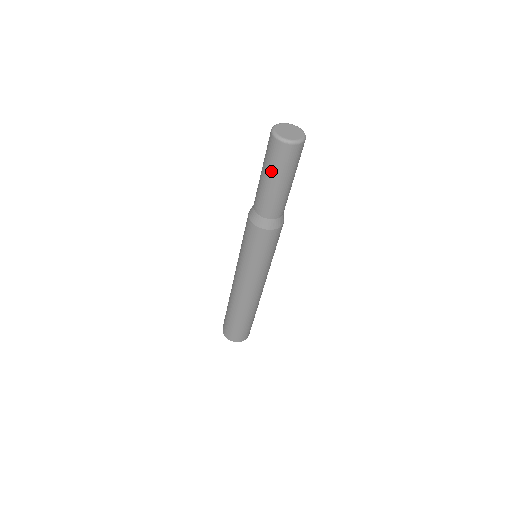
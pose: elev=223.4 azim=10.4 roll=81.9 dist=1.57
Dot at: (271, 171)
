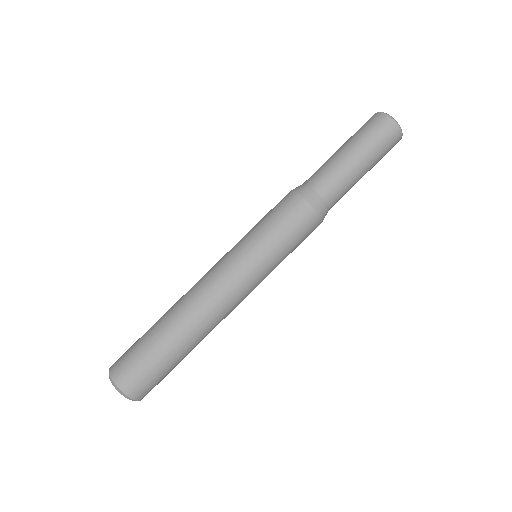
Dot at: (366, 148)
